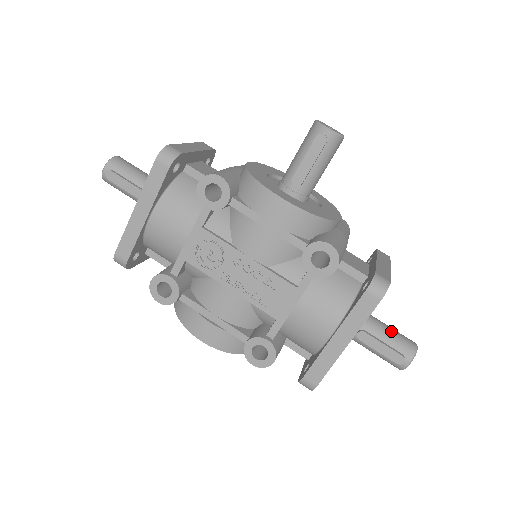
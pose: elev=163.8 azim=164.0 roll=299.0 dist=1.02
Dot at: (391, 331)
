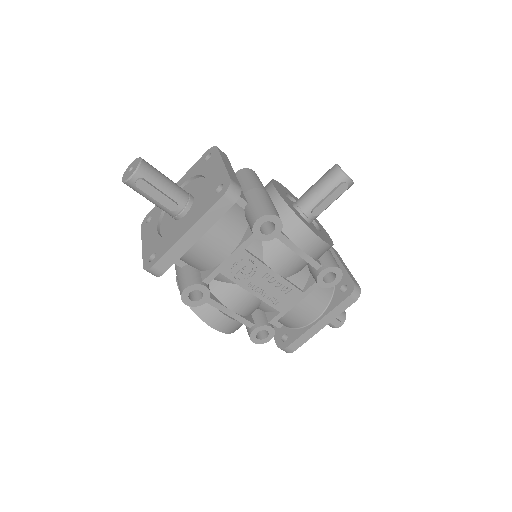
Dot at: occluded
